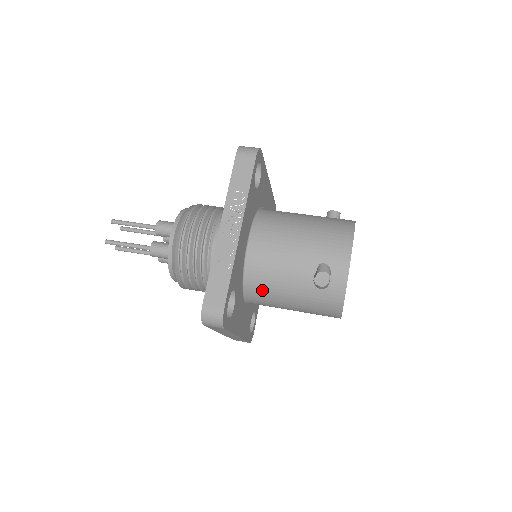
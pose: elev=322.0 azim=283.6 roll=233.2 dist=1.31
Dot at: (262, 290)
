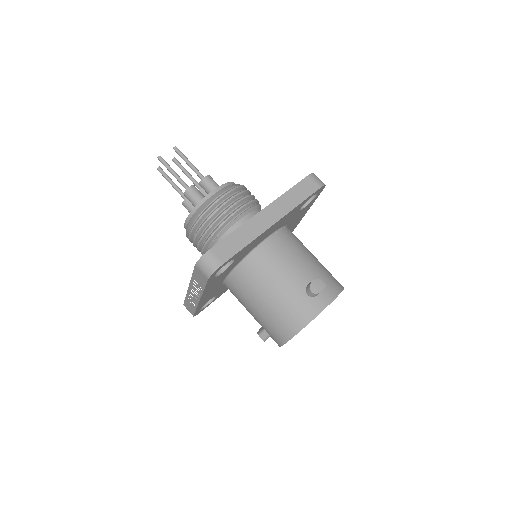
Dot at: occluded
